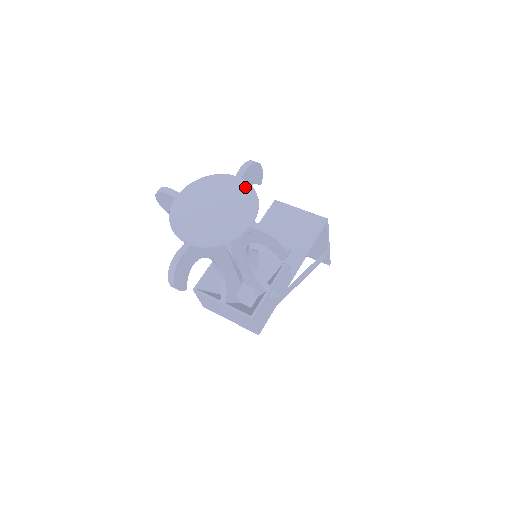
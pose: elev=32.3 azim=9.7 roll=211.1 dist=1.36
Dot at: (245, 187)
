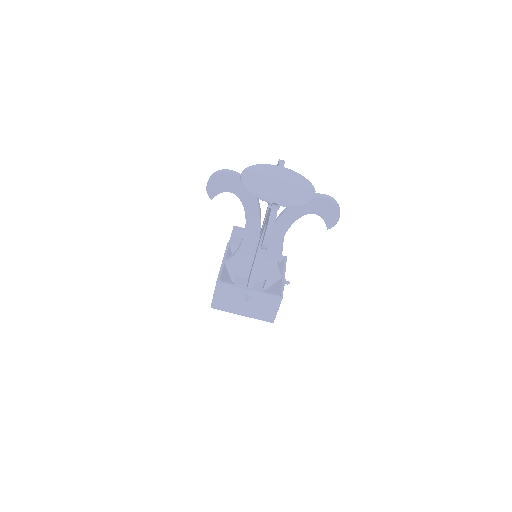
Dot at: (293, 173)
